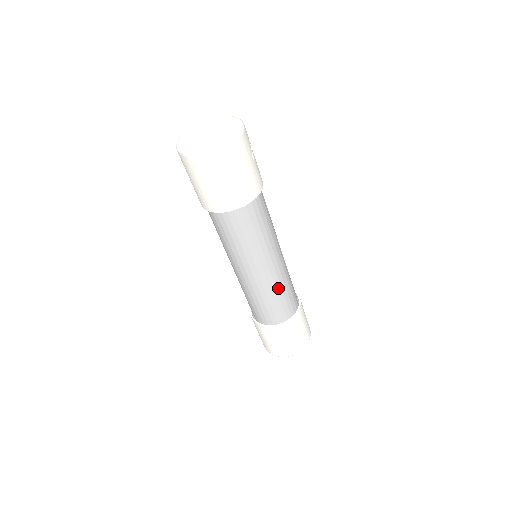
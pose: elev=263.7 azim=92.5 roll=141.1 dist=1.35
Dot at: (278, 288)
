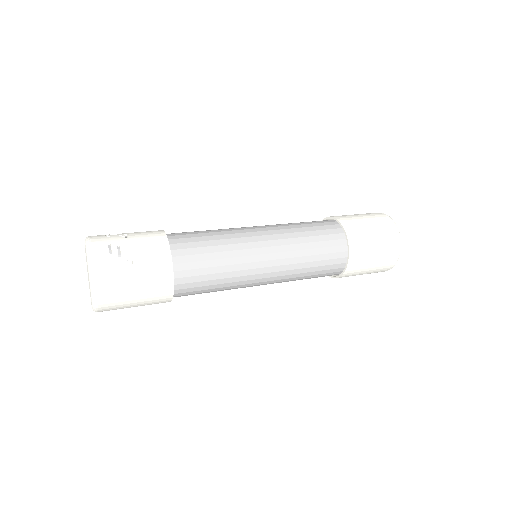
Dot at: (299, 266)
